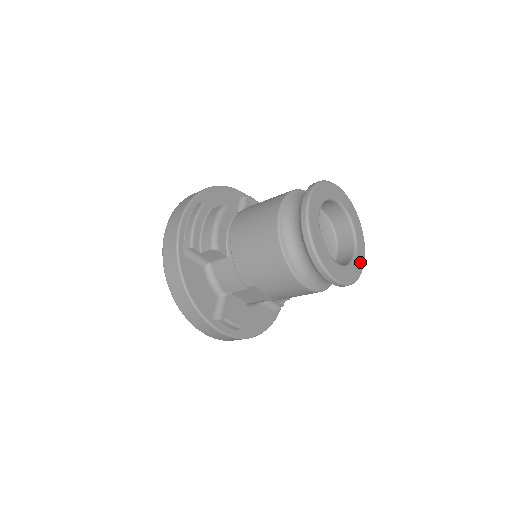
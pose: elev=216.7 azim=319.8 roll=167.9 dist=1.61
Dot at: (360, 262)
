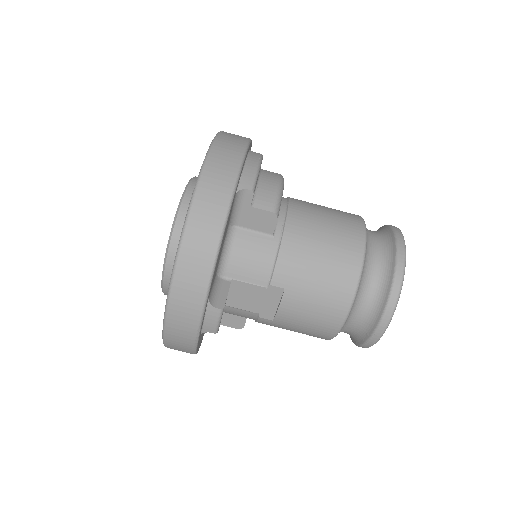
Dot at: occluded
